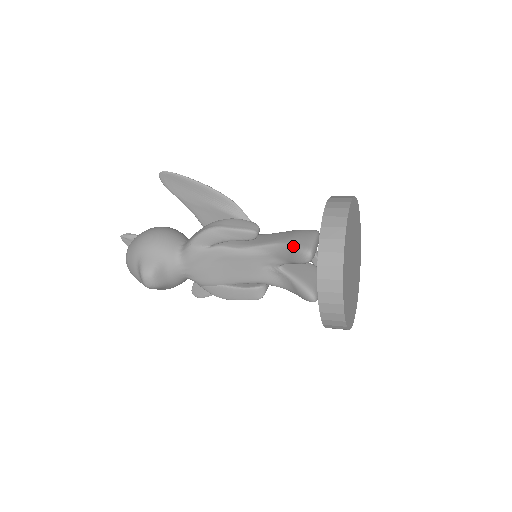
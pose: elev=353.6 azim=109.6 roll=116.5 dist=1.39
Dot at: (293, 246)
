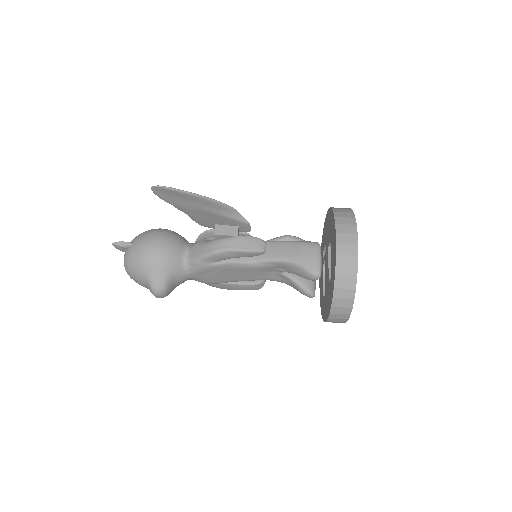
Dot at: (303, 267)
